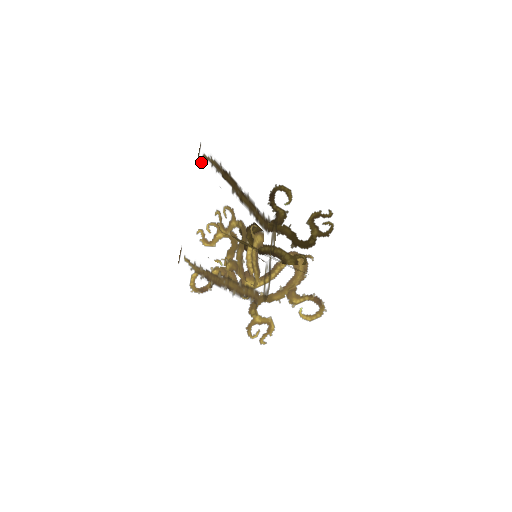
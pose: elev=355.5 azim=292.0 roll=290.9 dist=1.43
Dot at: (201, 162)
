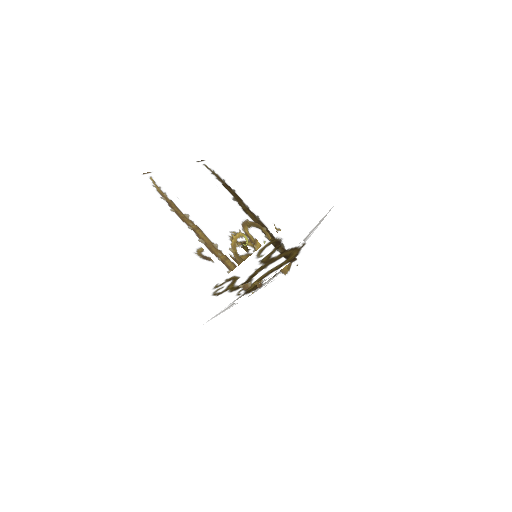
Dot at: (200, 165)
